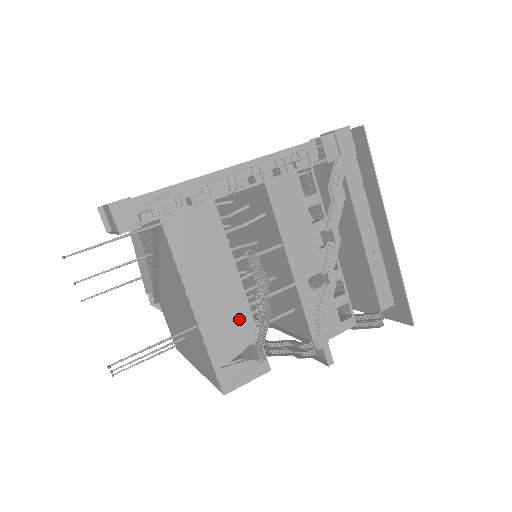
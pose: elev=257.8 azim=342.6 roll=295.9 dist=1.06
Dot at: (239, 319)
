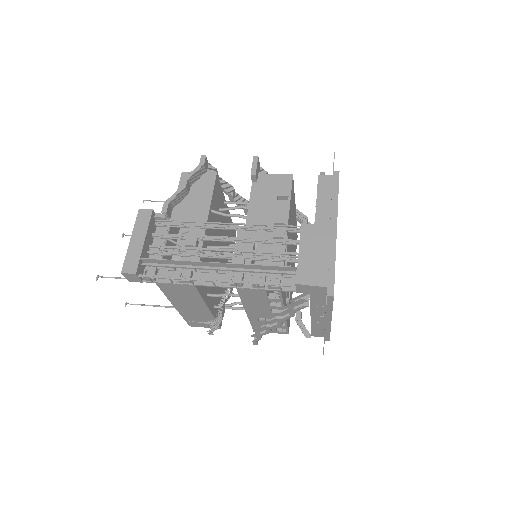
Dot at: (204, 315)
